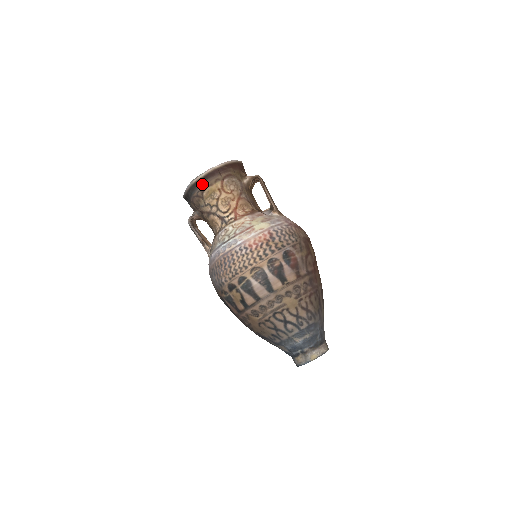
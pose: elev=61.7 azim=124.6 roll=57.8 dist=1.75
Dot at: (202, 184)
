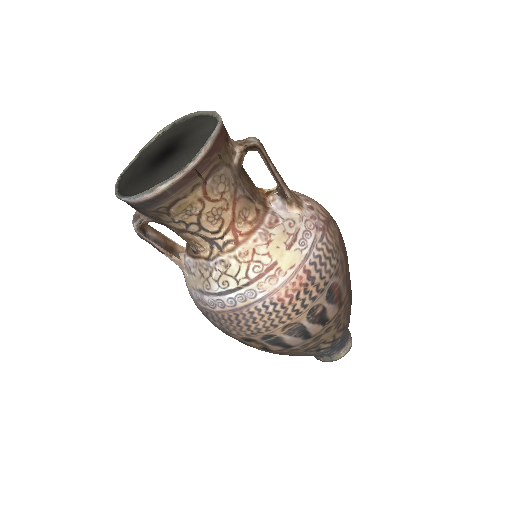
Dot at: (167, 199)
